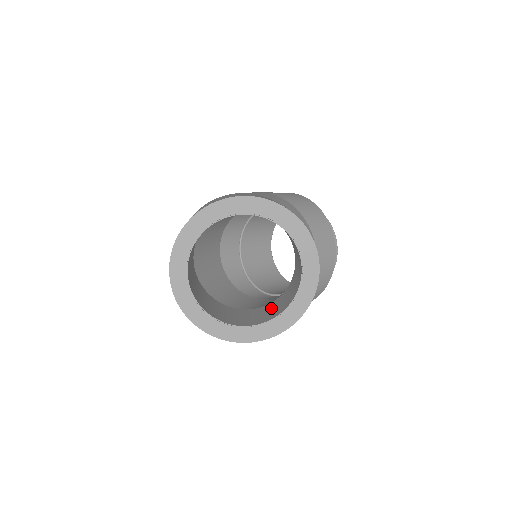
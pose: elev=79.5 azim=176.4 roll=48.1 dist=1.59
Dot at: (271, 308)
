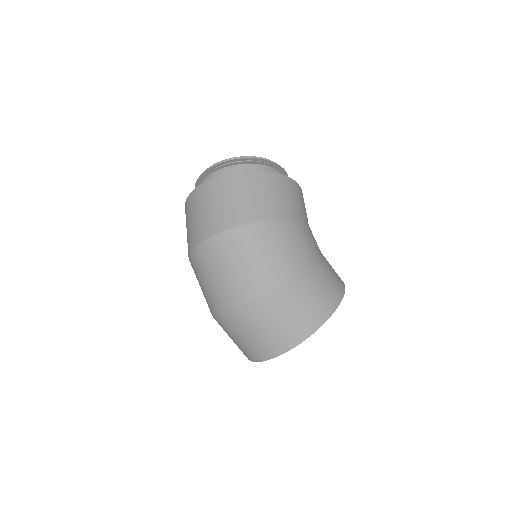
Dot at: occluded
